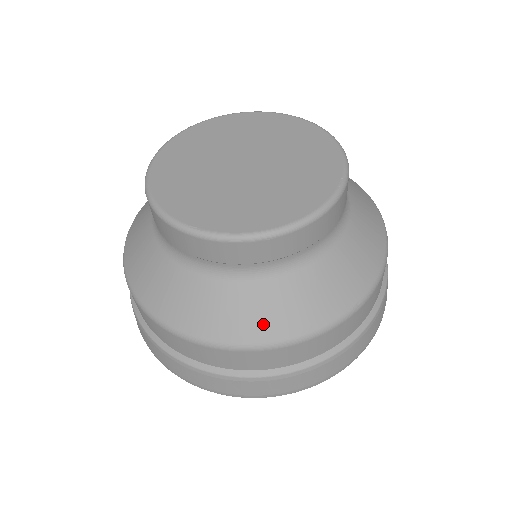
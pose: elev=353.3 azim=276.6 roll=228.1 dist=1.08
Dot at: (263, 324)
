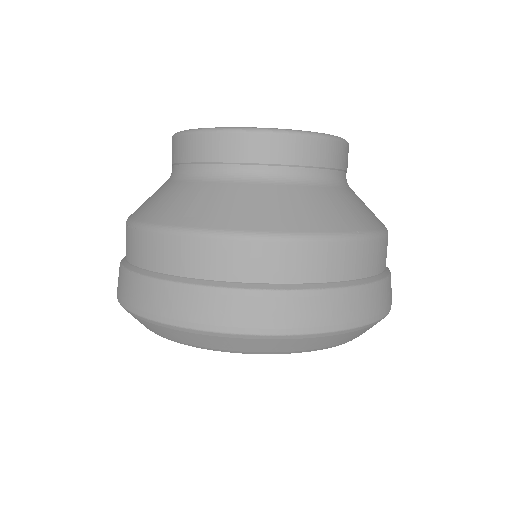
Dot at: (263, 216)
